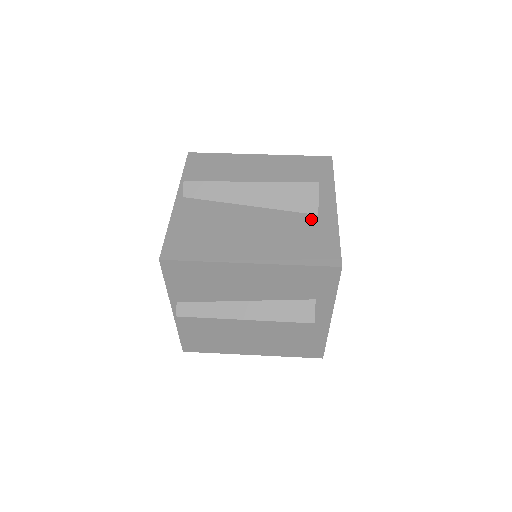
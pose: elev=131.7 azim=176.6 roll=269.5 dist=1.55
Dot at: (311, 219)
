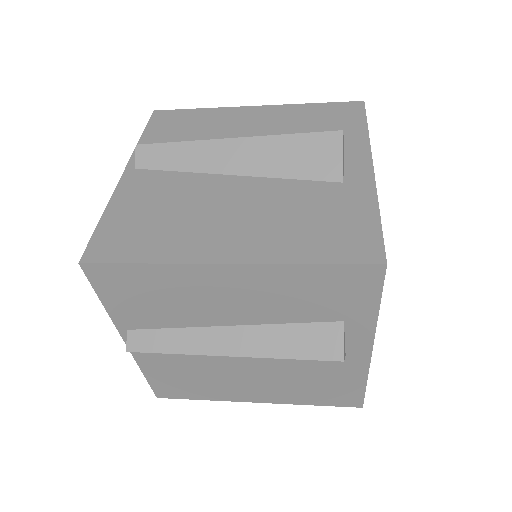
Dot at: (331, 189)
